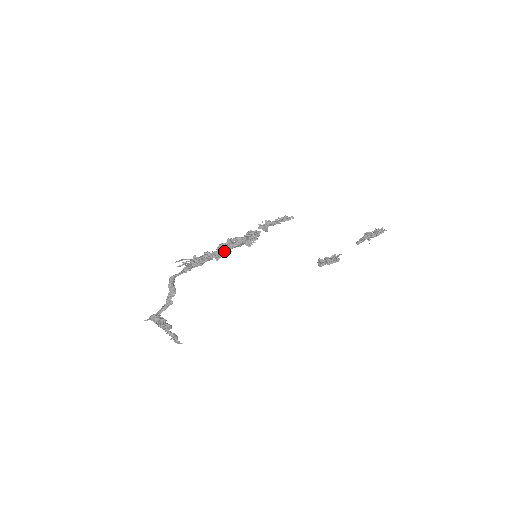
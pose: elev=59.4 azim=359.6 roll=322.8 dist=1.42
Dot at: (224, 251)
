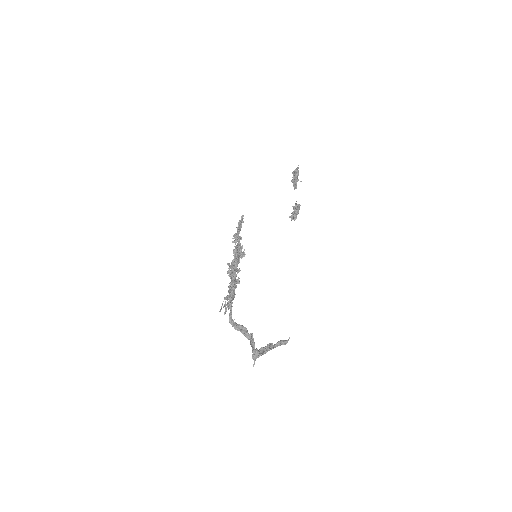
Dot at: (235, 273)
